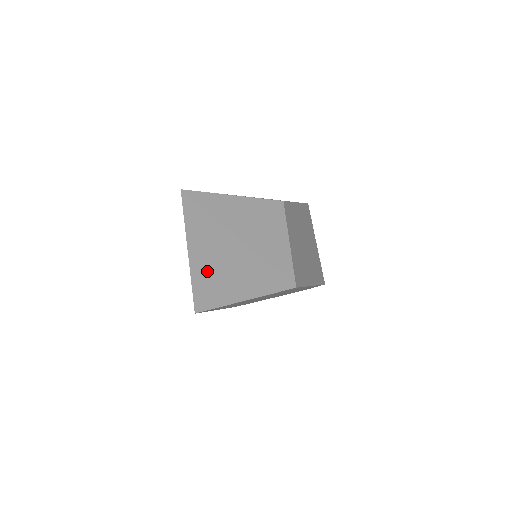
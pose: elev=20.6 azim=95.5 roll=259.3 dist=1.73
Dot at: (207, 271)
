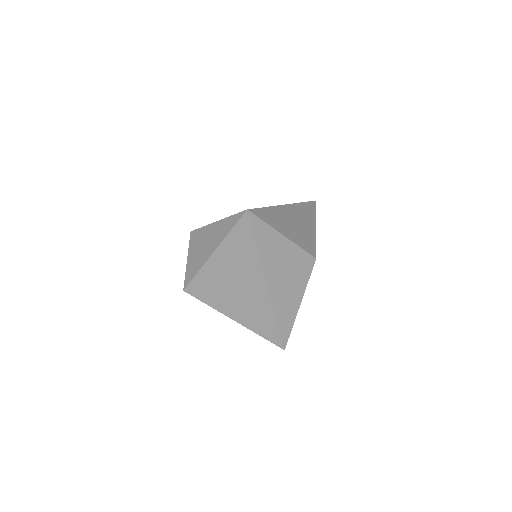
Dot at: (220, 281)
